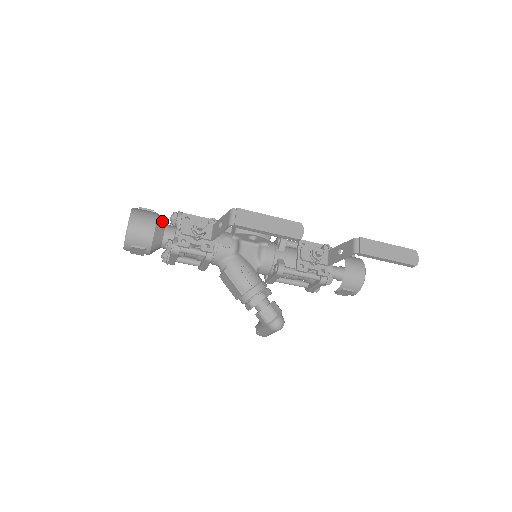
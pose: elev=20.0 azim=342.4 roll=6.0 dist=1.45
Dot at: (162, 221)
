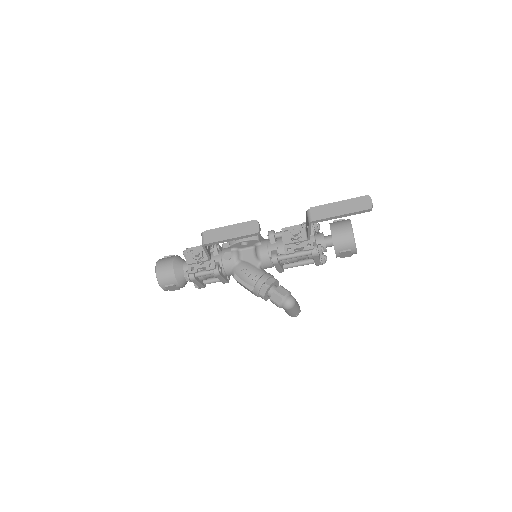
Dot at: (180, 260)
